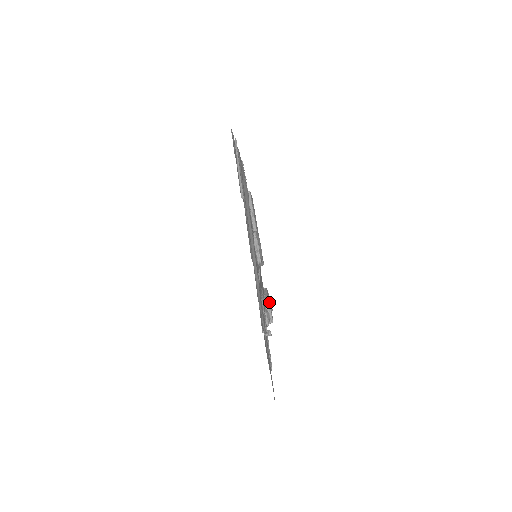
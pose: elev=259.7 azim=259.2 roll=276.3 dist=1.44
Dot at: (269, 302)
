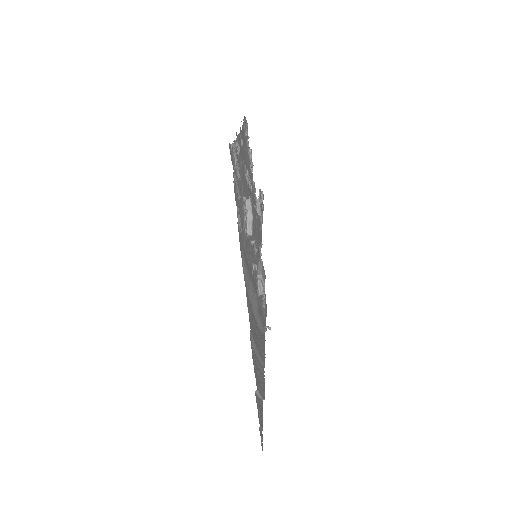
Dot at: (261, 200)
